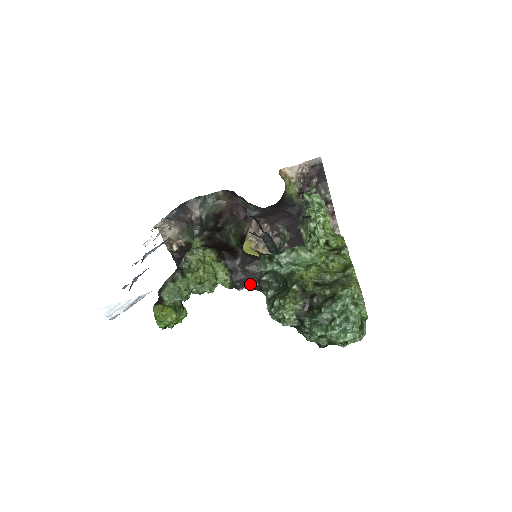
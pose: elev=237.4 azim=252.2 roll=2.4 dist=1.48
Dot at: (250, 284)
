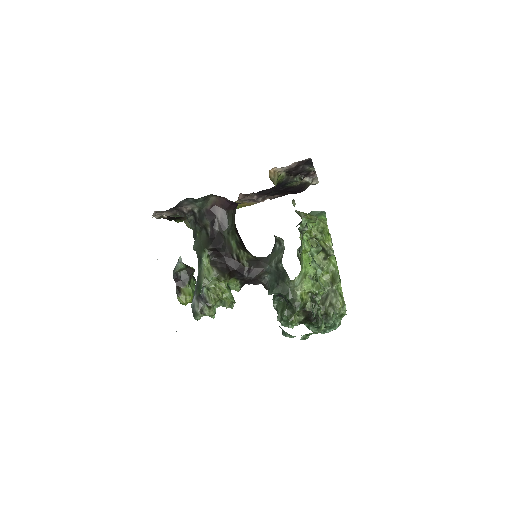
Dot at: occluded
